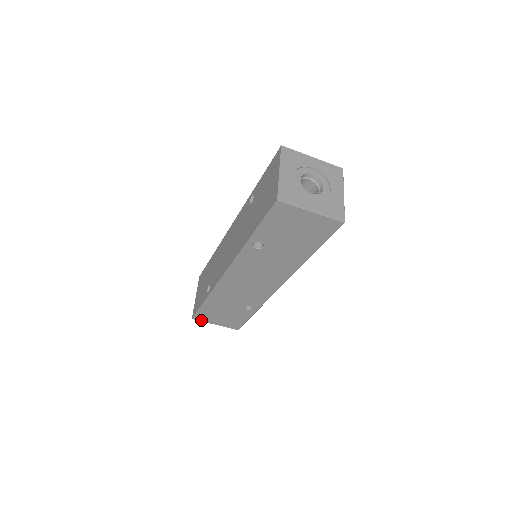
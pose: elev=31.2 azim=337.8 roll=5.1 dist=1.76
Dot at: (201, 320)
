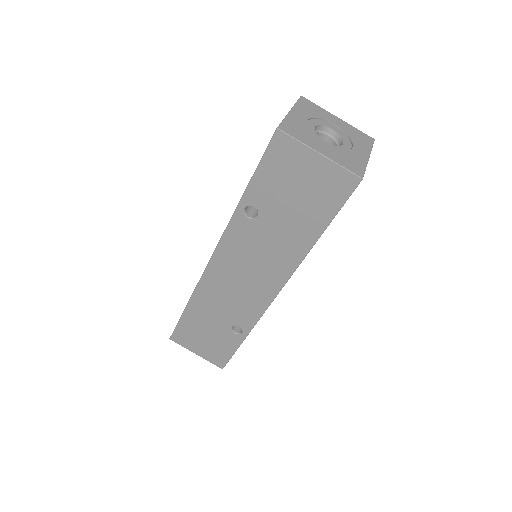
Dot at: (180, 343)
